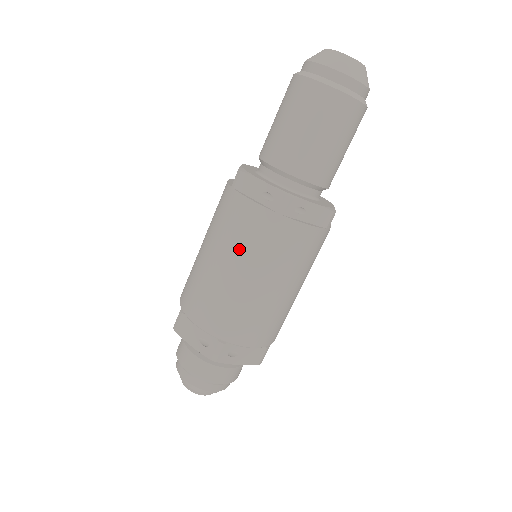
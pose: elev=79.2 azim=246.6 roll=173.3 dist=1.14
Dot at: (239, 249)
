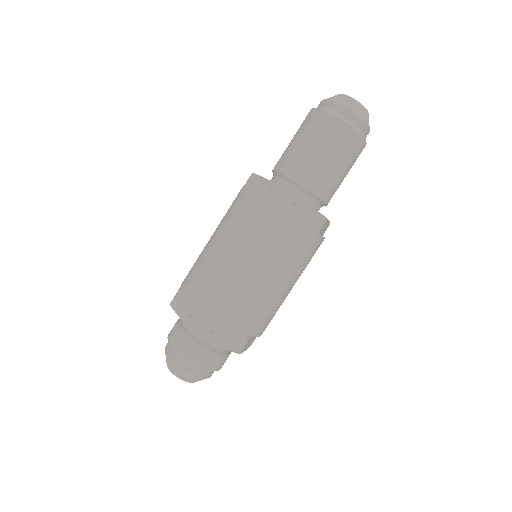
Dot at: (237, 231)
